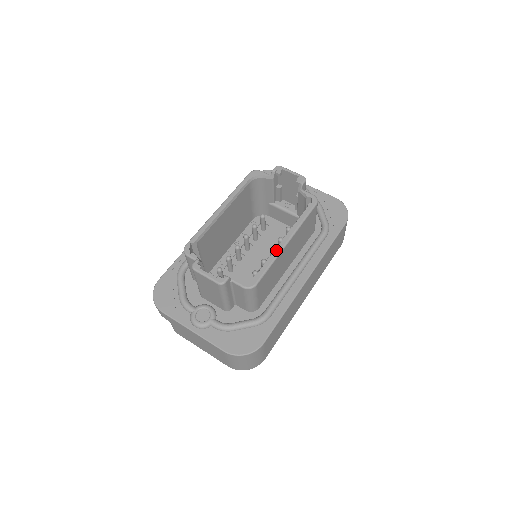
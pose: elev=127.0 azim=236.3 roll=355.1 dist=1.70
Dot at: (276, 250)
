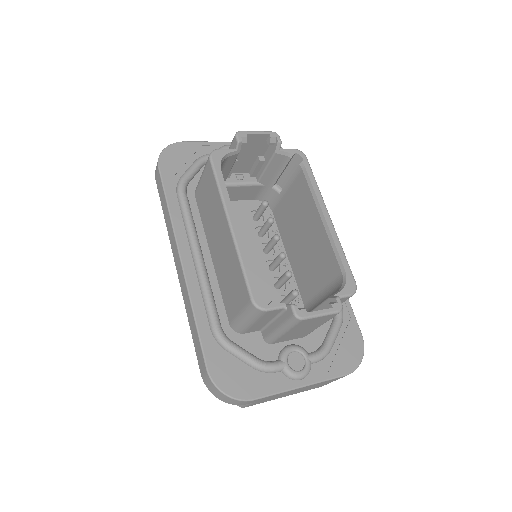
Dot at: (332, 233)
